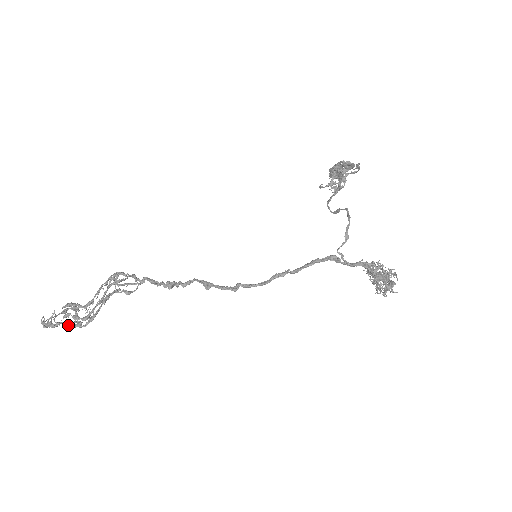
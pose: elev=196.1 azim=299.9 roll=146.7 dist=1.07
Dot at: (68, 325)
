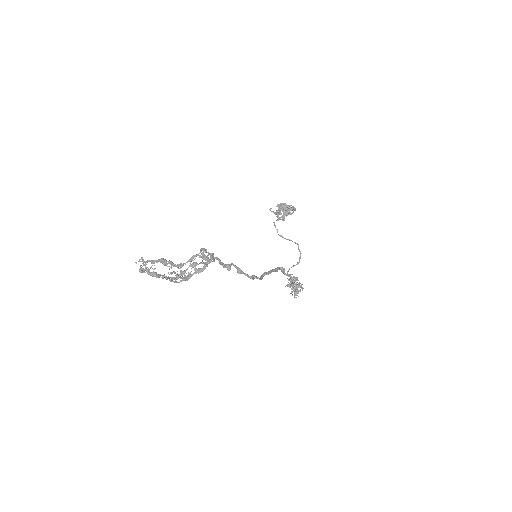
Dot at: occluded
